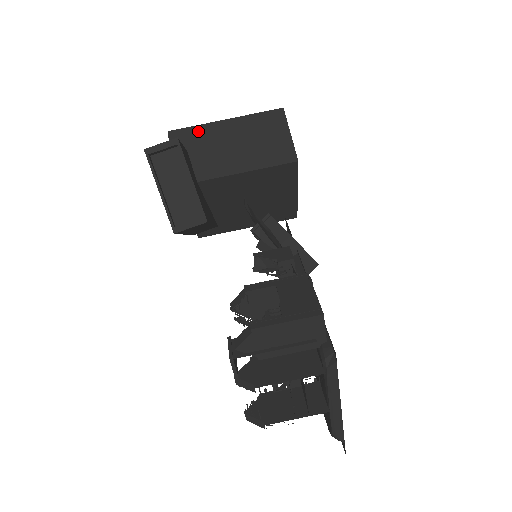
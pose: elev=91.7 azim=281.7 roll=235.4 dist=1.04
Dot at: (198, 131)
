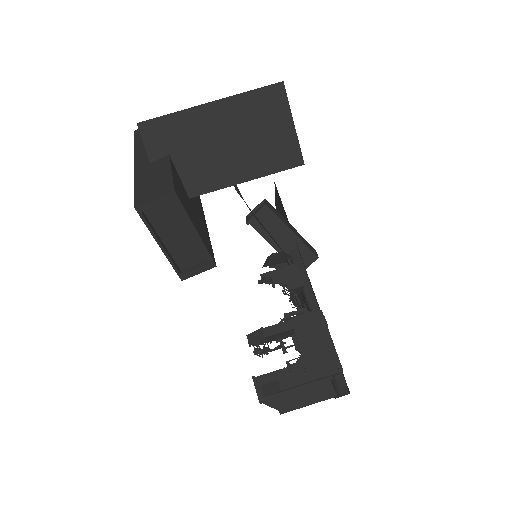
Dot at: (177, 122)
